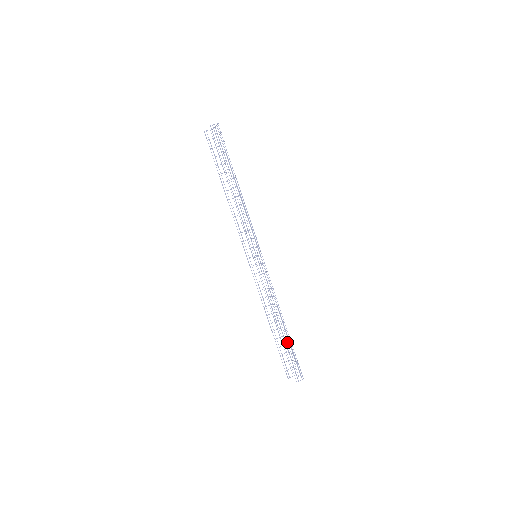
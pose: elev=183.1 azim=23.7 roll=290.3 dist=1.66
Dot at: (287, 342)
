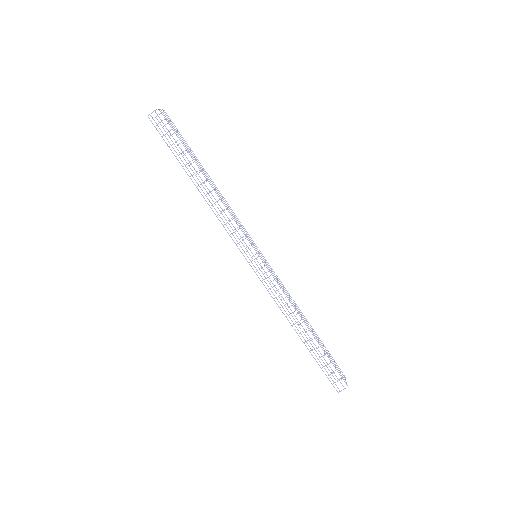
Dot at: (322, 345)
